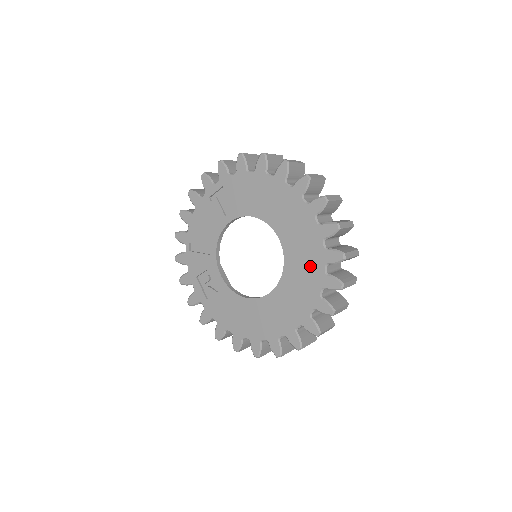
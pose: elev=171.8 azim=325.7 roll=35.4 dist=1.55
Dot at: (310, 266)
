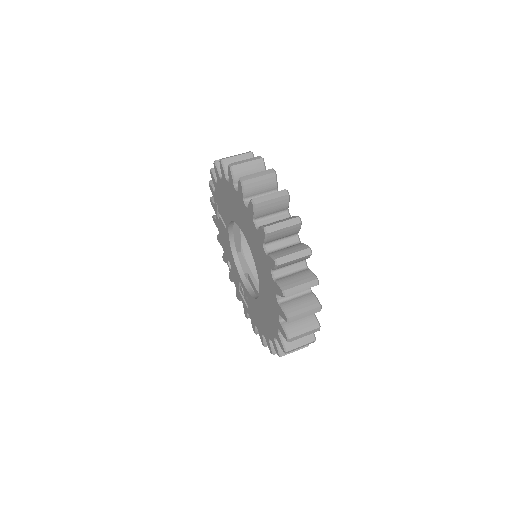
Dot at: (259, 251)
